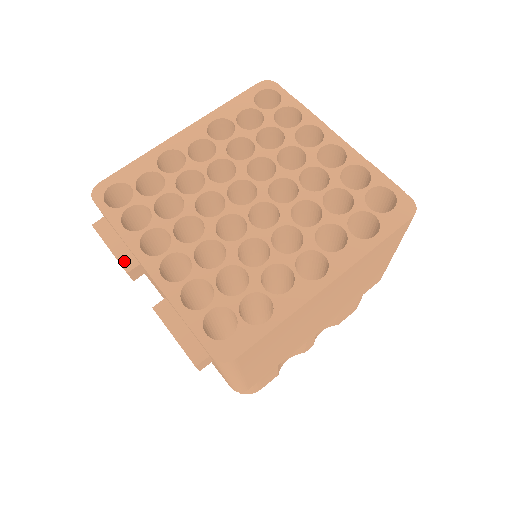
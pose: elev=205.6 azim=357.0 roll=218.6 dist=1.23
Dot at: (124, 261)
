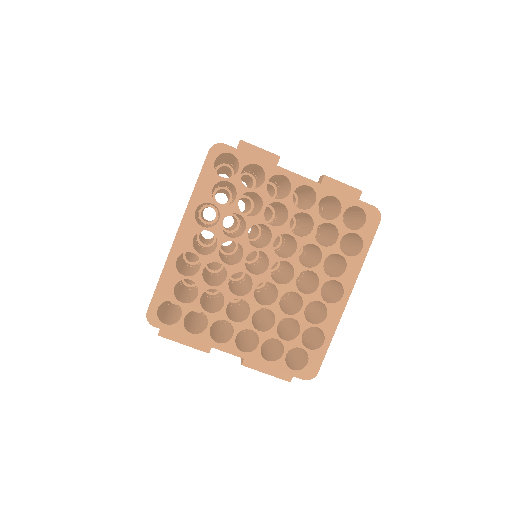
Dot at: (201, 347)
